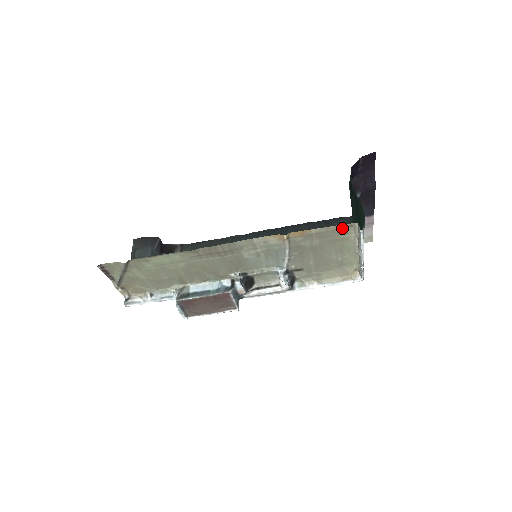
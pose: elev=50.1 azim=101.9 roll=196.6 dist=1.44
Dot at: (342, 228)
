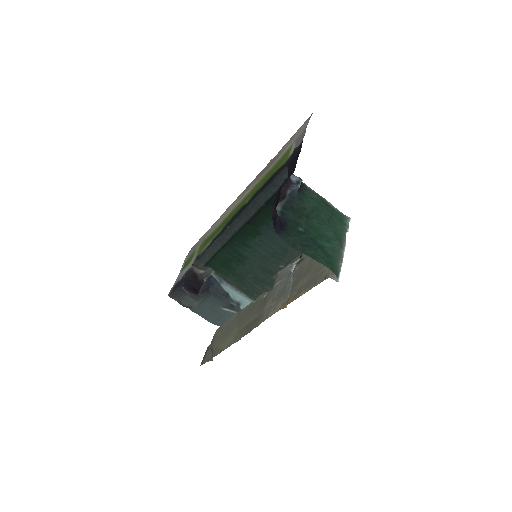
Dot at: (320, 279)
